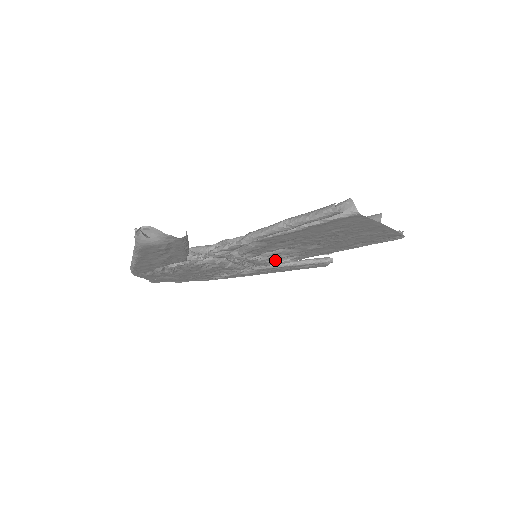
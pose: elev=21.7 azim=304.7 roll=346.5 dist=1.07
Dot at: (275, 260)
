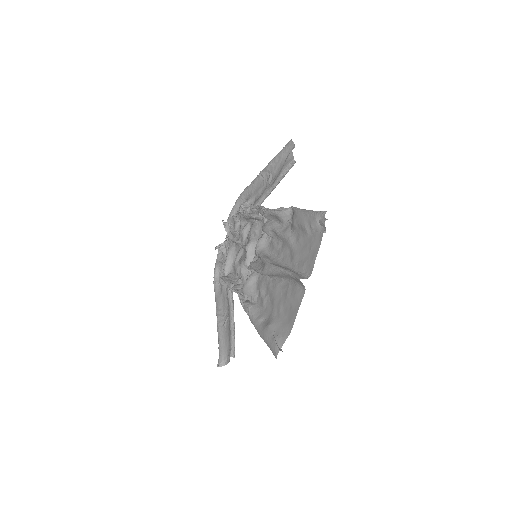
Dot at: occluded
